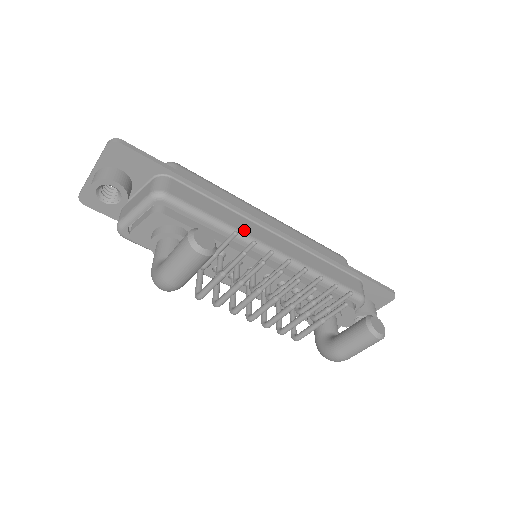
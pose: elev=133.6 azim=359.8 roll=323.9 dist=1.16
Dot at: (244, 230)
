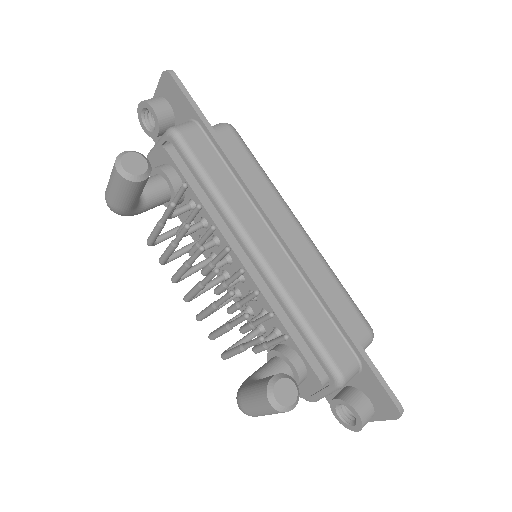
Dot at: (236, 210)
